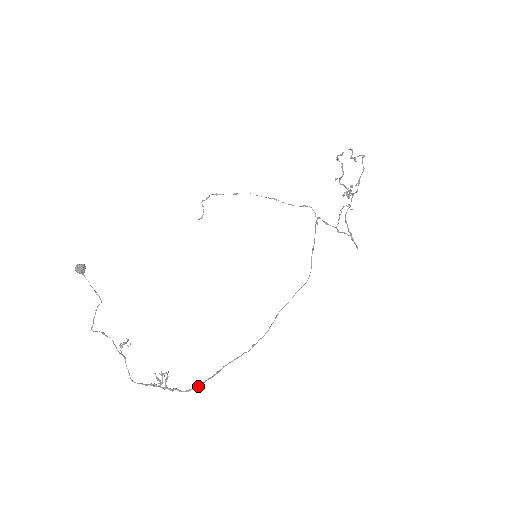
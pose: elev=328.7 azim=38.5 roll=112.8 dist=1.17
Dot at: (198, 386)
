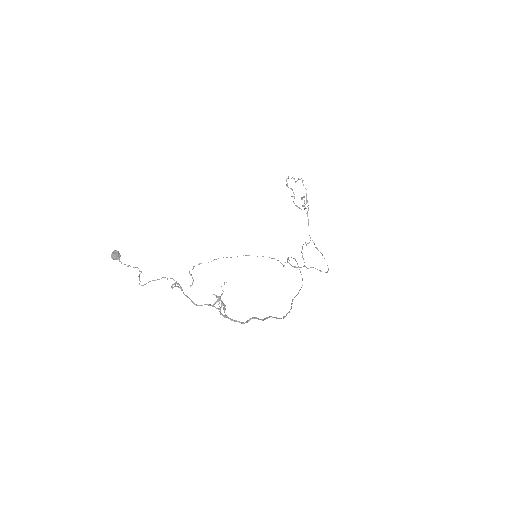
Dot at: (255, 317)
